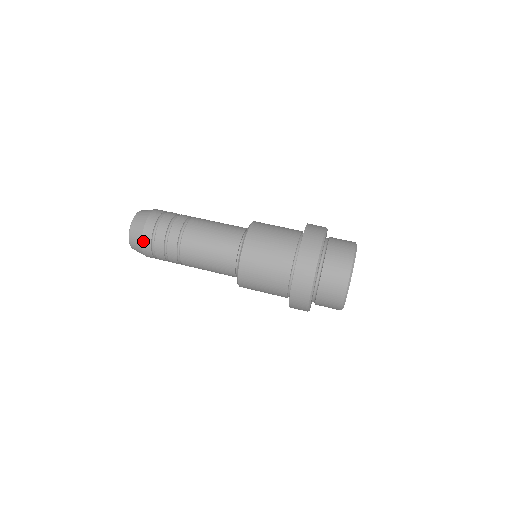
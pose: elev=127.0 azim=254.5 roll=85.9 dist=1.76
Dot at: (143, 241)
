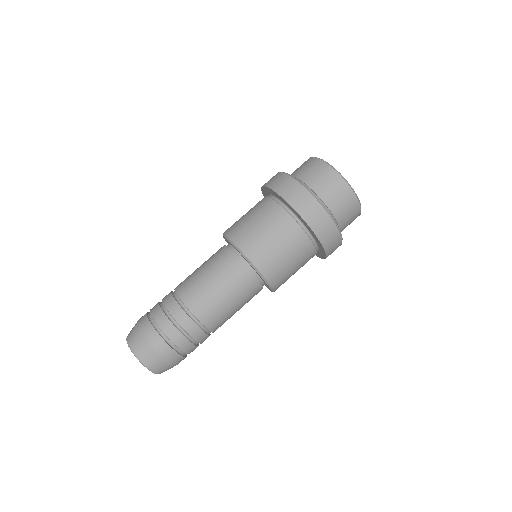
Dot at: (166, 358)
